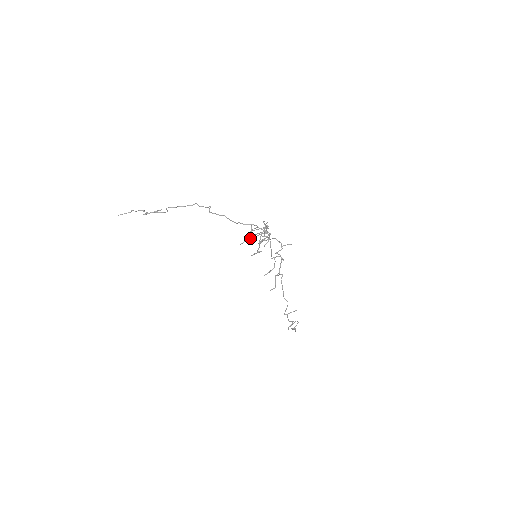
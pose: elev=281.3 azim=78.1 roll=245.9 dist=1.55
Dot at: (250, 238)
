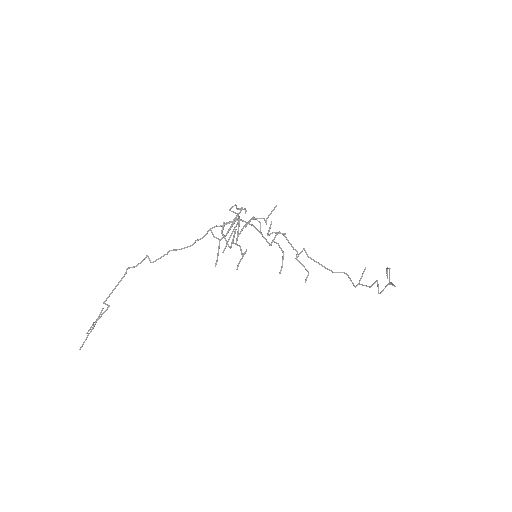
Dot at: (226, 245)
